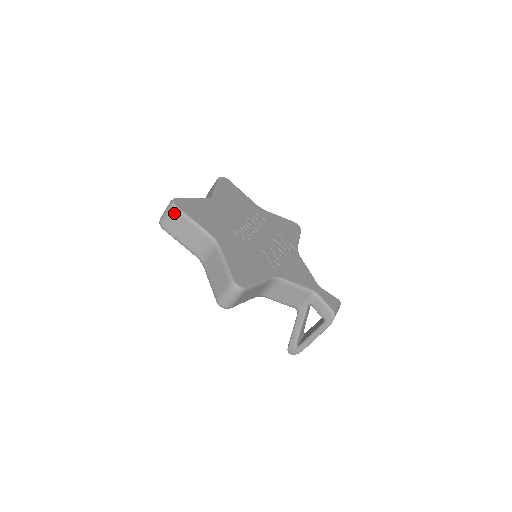
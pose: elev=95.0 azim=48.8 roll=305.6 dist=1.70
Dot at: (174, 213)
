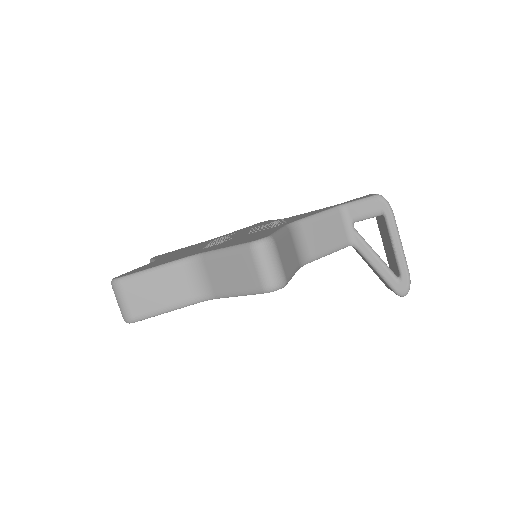
Dot at: (125, 287)
